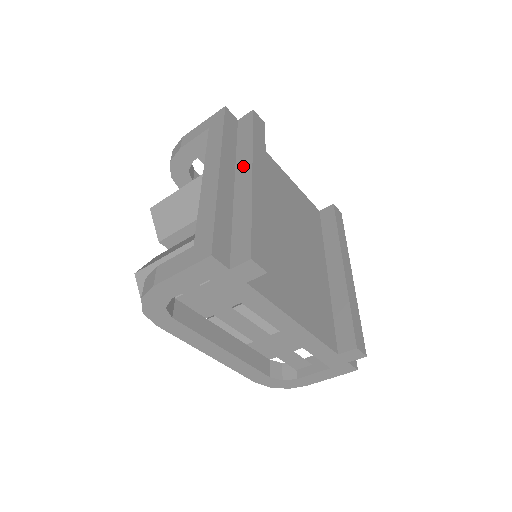
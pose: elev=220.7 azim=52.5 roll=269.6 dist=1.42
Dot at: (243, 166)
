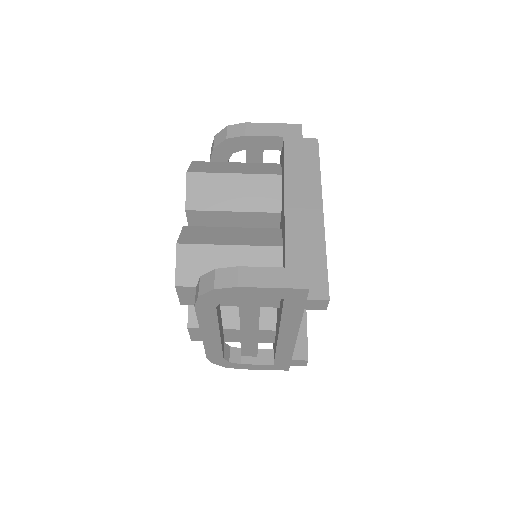
Dot at: (312, 197)
